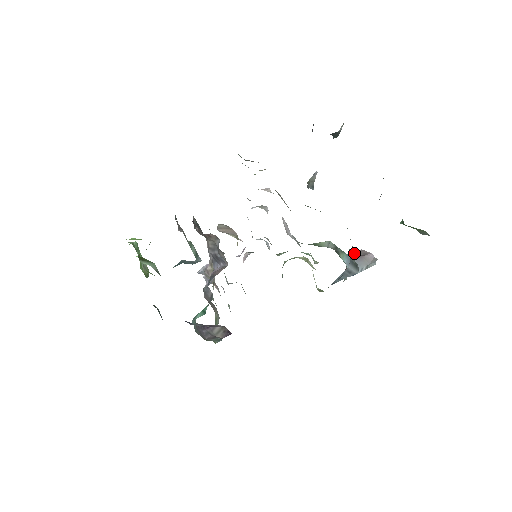
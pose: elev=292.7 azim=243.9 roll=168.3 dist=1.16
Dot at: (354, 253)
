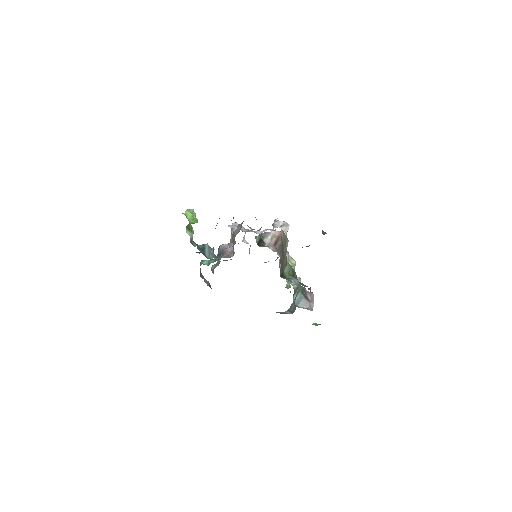
Dot at: (310, 293)
